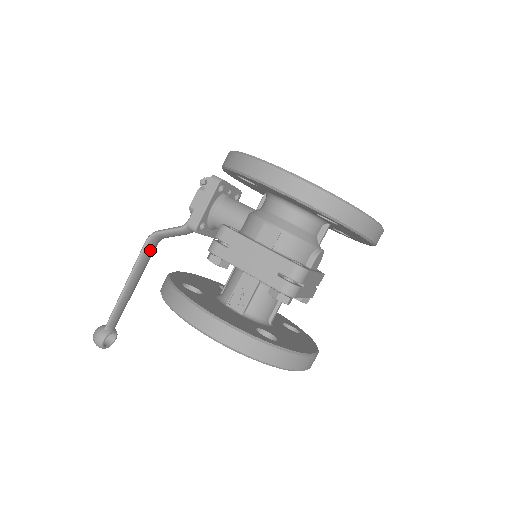
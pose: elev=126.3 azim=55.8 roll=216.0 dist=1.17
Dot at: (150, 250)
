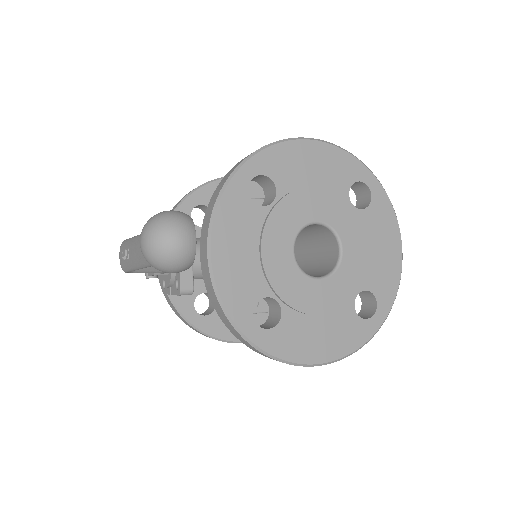
Dot at: occluded
